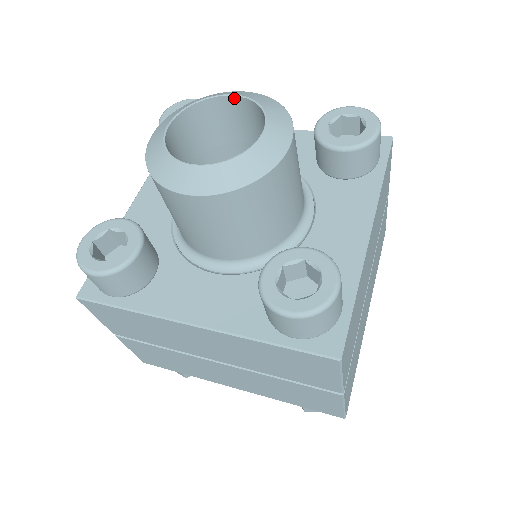
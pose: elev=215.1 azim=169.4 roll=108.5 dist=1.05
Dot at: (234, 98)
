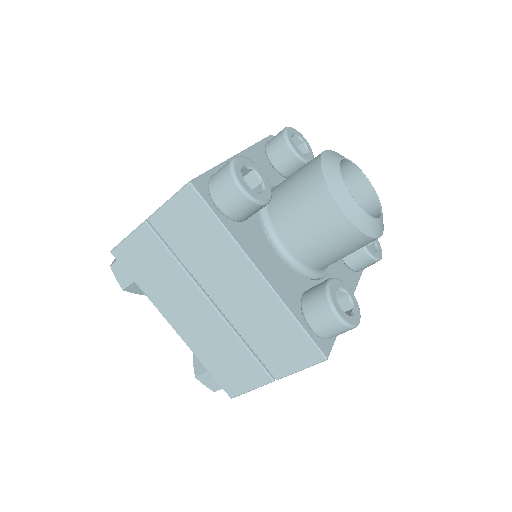
Dot at: (366, 180)
